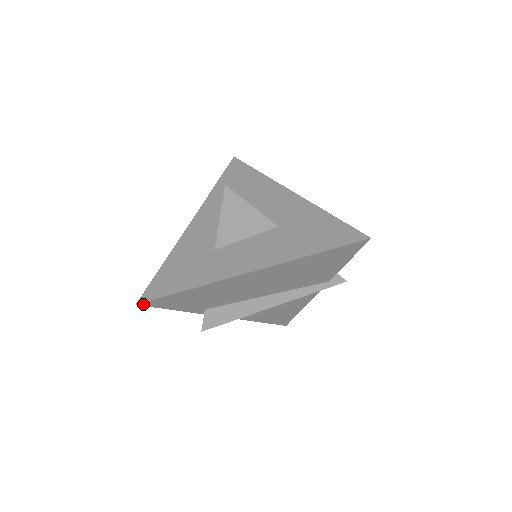
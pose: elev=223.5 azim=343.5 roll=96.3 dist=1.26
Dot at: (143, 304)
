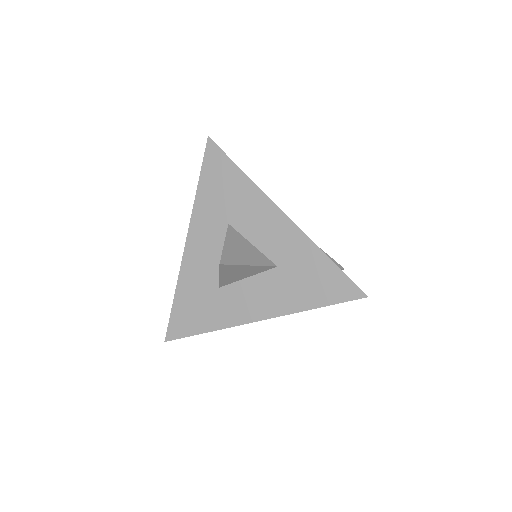
Dot at: (170, 339)
